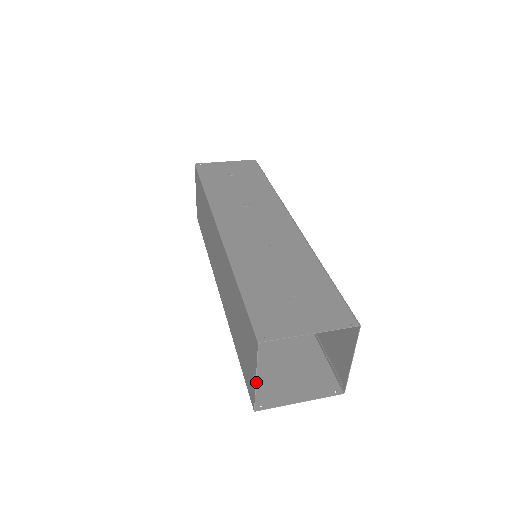
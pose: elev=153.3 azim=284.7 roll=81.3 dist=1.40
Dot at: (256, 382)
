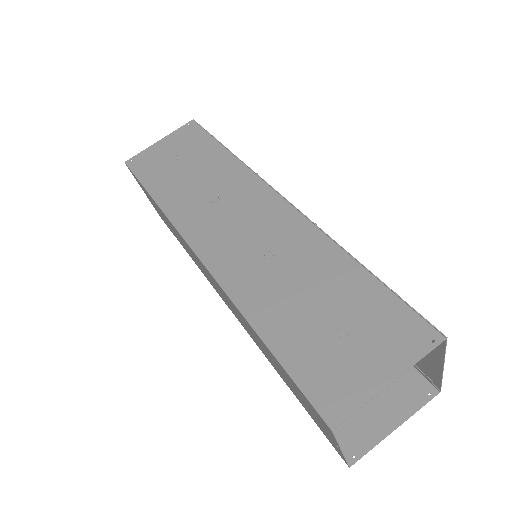
Dot at: occluded
